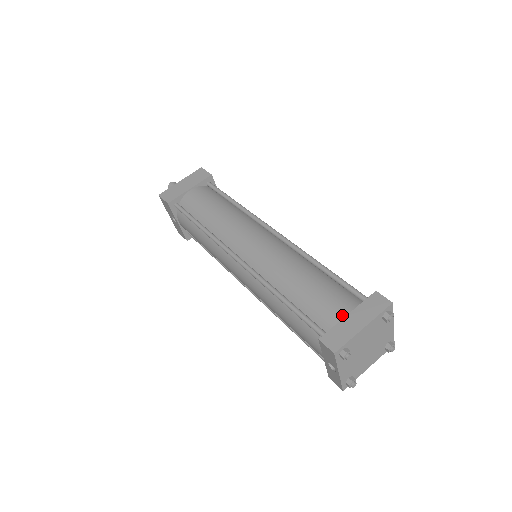
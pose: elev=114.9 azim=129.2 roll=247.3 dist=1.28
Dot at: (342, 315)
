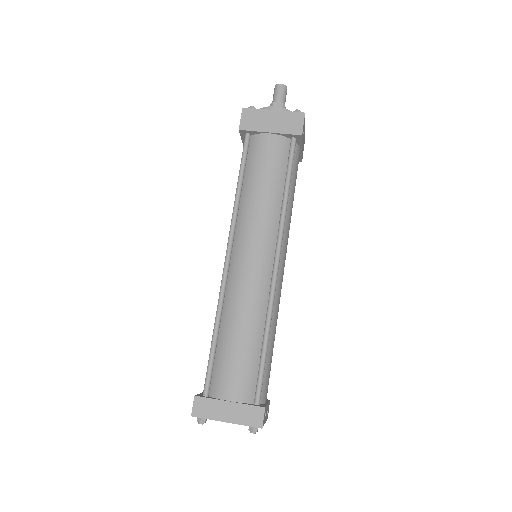
Dot at: (227, 396)
